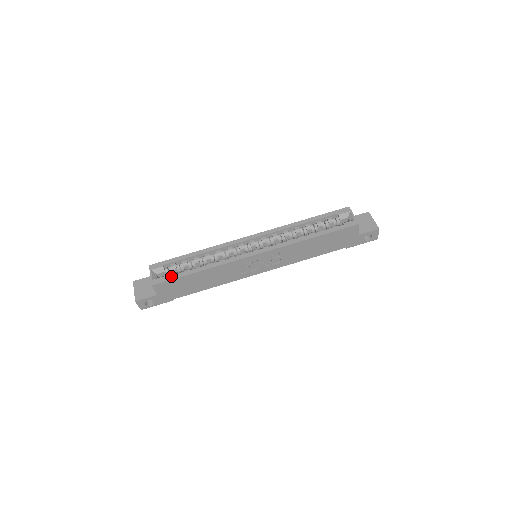
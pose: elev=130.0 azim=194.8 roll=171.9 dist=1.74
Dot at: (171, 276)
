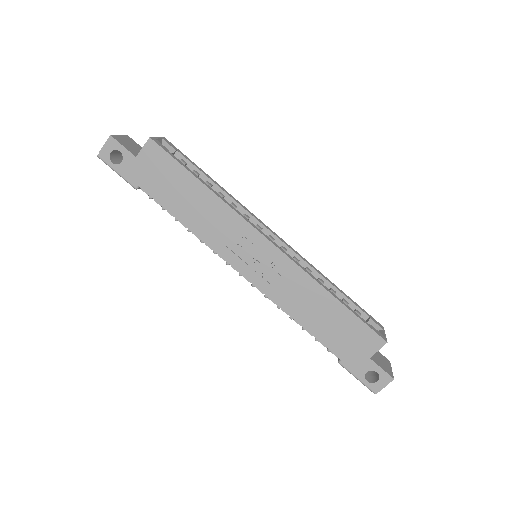
Dot at: occluded
